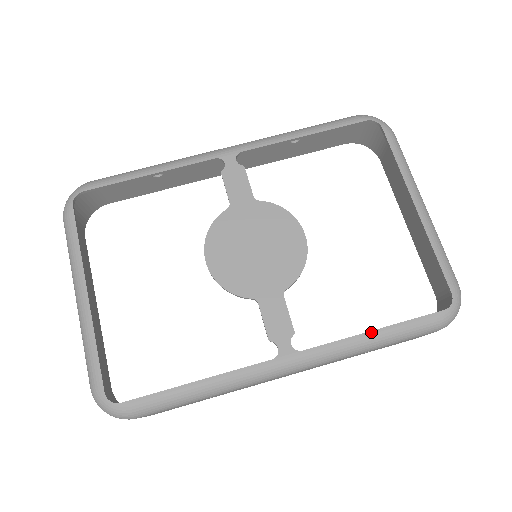
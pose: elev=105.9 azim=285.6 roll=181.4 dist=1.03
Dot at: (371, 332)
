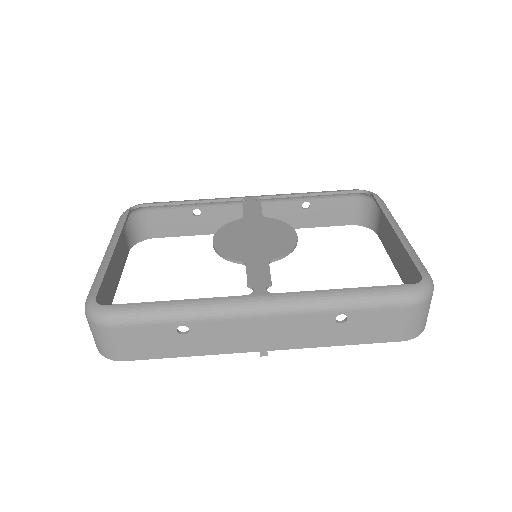
Dot at: (341, 289)
